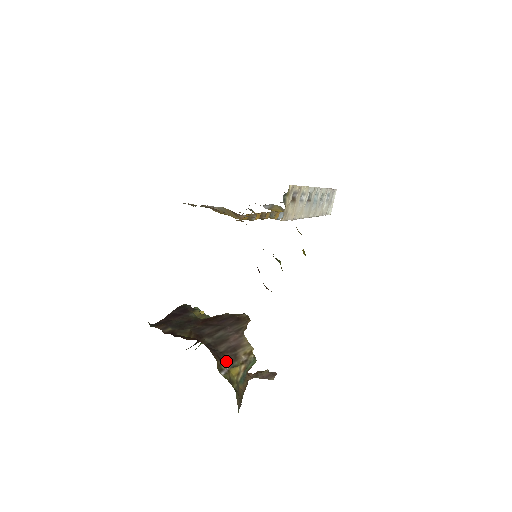
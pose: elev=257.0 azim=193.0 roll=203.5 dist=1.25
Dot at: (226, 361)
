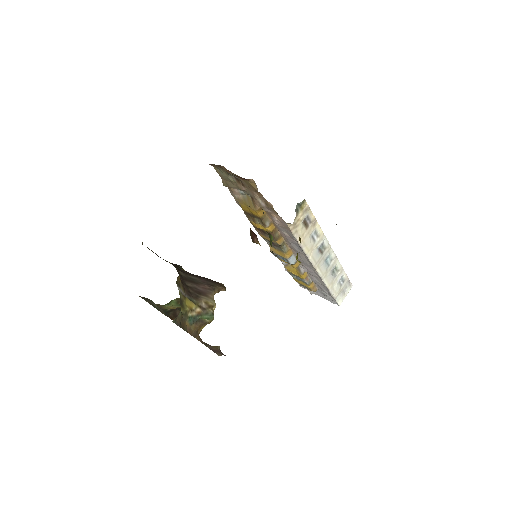
Dot at: (187, 291)
